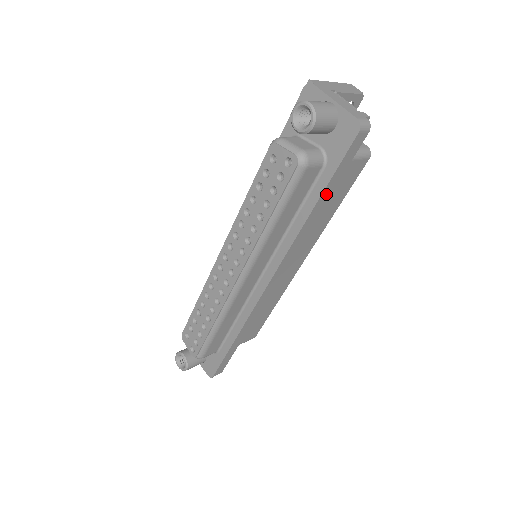
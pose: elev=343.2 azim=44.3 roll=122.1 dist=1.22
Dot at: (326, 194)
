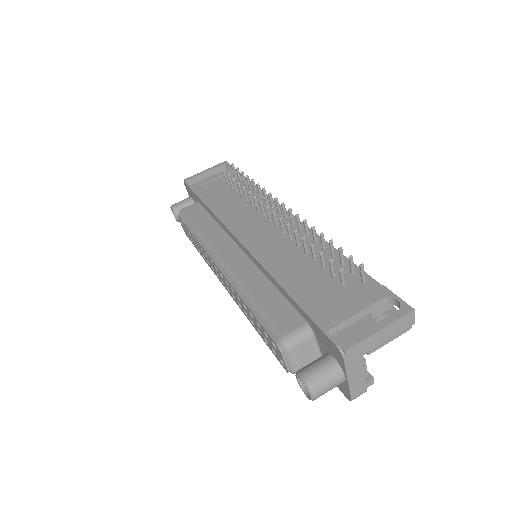
Dot at: occluded
